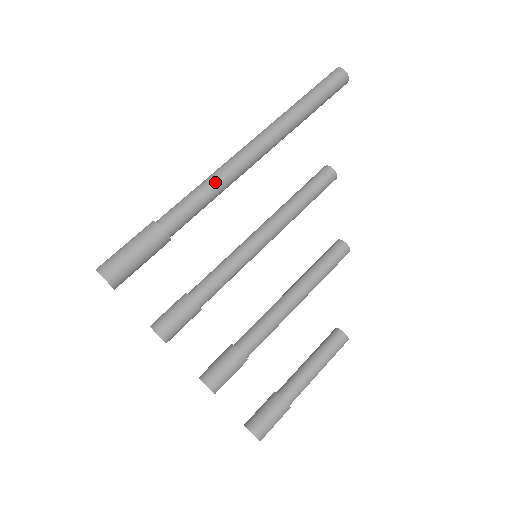
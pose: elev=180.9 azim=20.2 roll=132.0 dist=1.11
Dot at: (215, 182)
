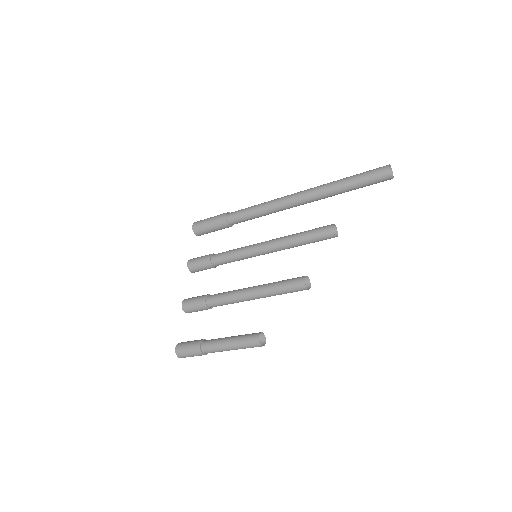
Dot at: (263, 204)
